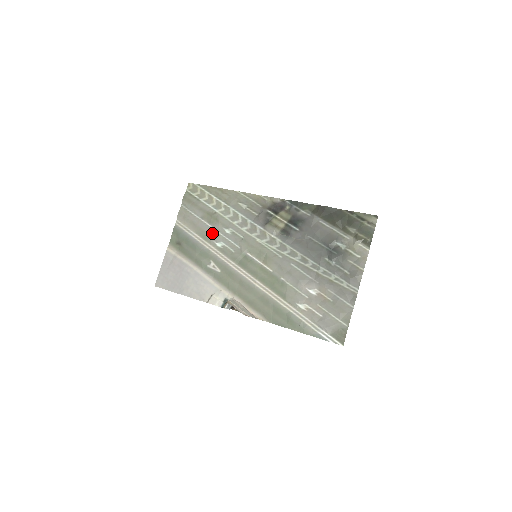
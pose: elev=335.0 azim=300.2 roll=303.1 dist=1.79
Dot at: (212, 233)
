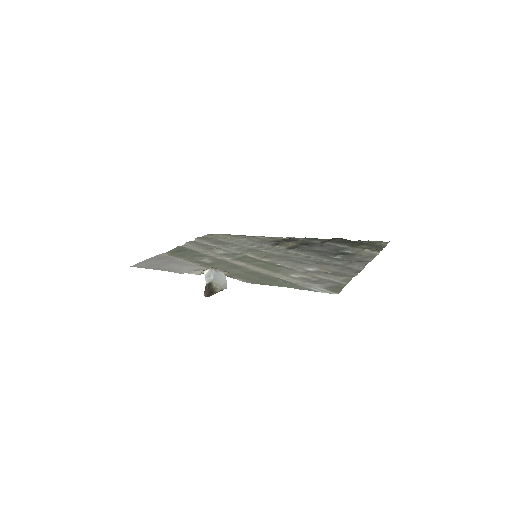
Dot at: (216, 248)
